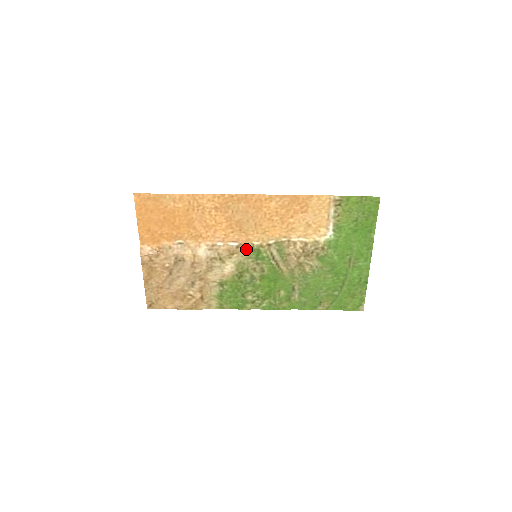
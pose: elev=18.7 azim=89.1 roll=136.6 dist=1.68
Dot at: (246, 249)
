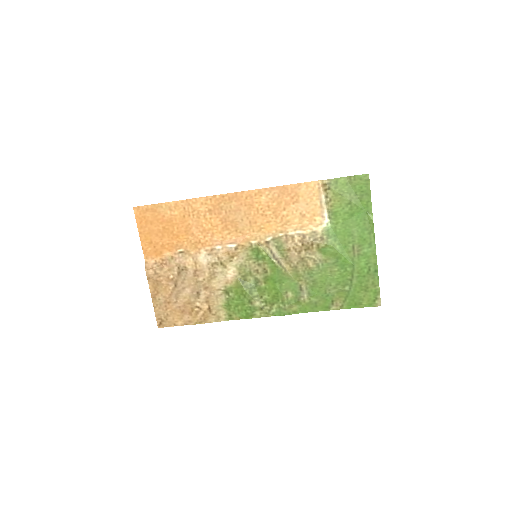
Dot at: (245, 250)
